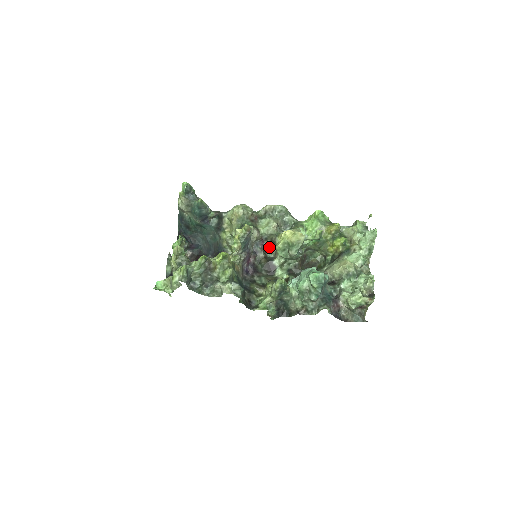
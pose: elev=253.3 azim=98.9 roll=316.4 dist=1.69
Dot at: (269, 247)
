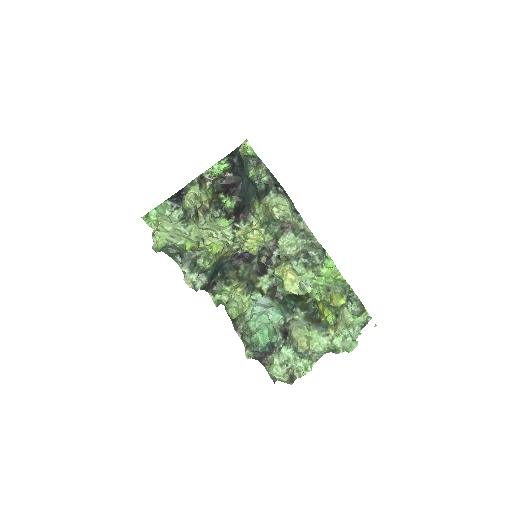
Dot at: (279, 254)
